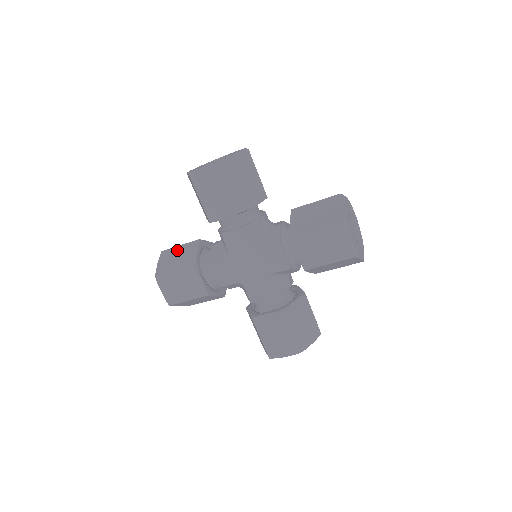
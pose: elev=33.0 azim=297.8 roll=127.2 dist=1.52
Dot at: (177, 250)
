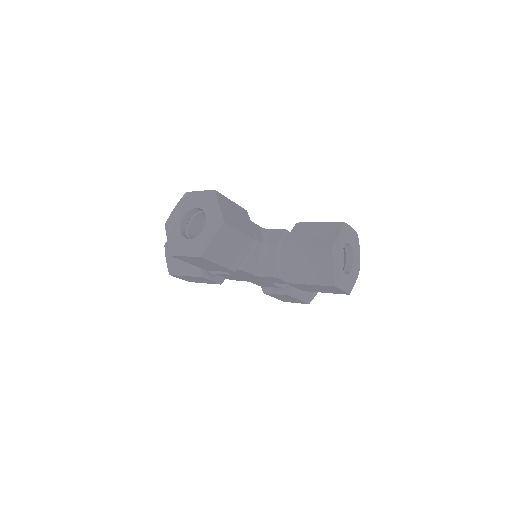
Dot at: occluded
